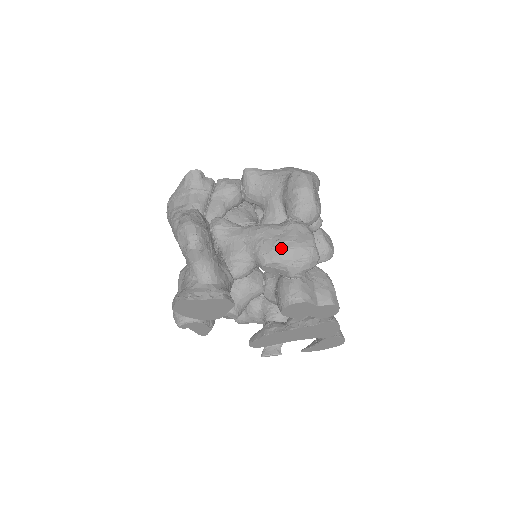
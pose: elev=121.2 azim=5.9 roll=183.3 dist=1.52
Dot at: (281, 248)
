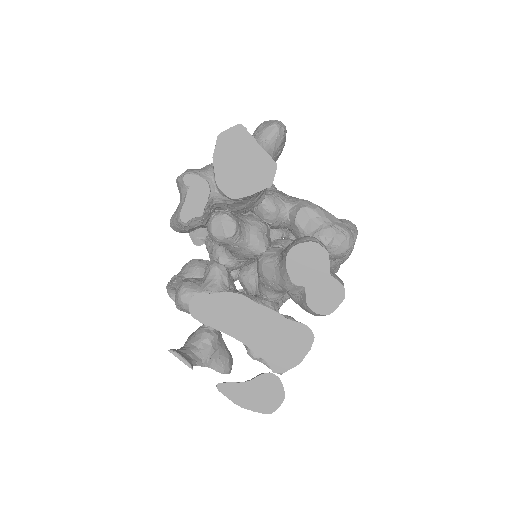
Dot at: (327, 211)
